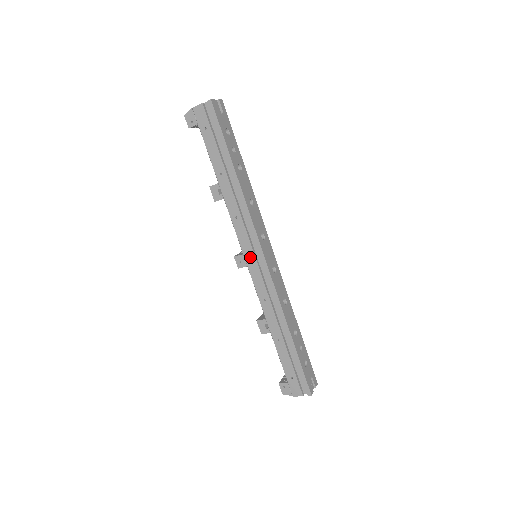
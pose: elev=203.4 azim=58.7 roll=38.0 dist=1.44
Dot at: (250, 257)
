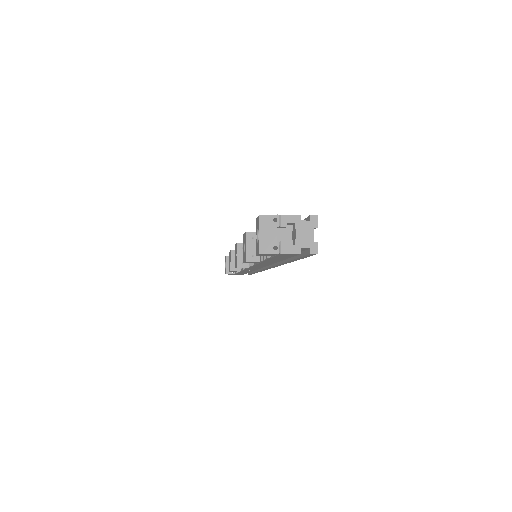
Dot at: occluded
